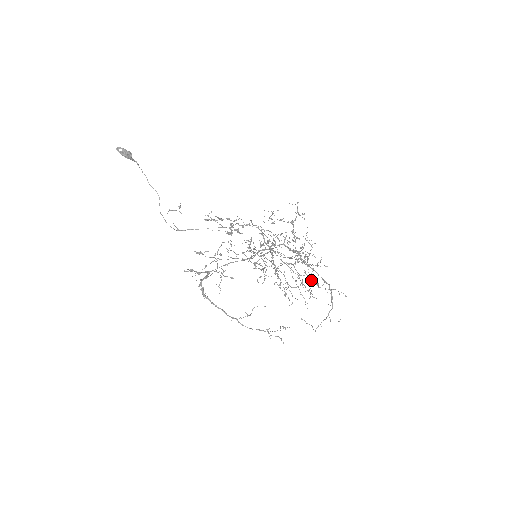
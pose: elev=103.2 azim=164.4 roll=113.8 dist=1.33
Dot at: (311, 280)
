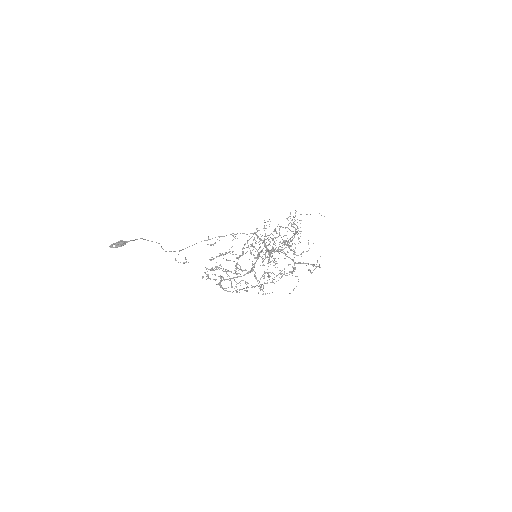
Dot at: (297, 222)
